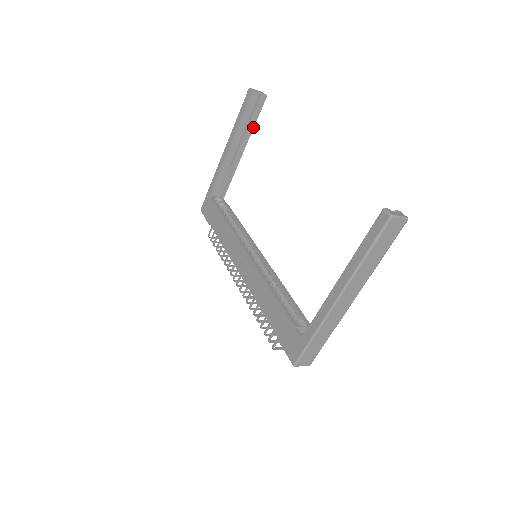
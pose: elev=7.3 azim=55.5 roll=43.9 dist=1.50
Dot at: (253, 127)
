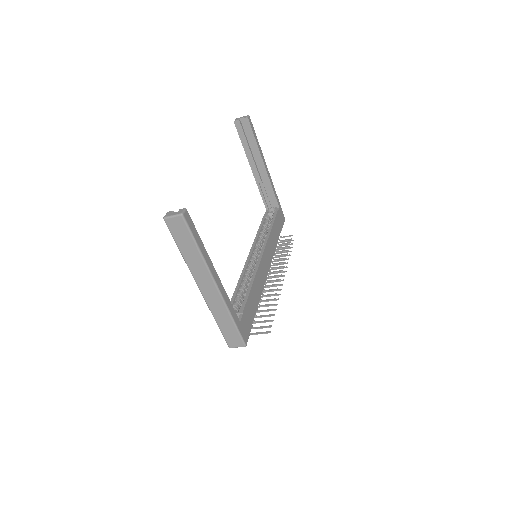
Dot at: (257, 145)
